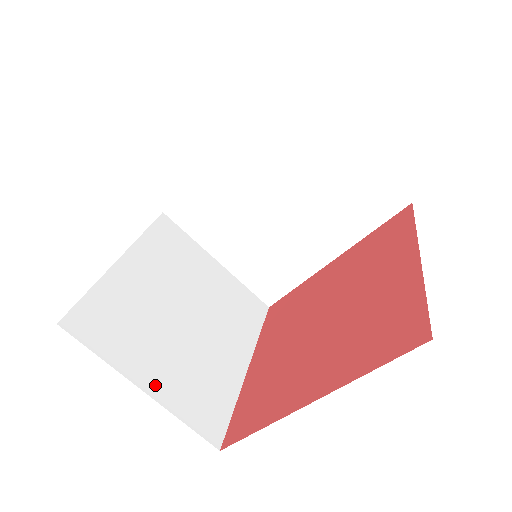
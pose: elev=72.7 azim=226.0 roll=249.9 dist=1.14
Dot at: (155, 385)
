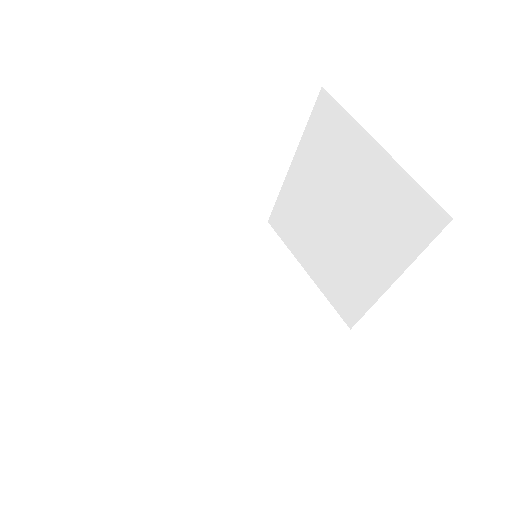
Dot at: occluded
